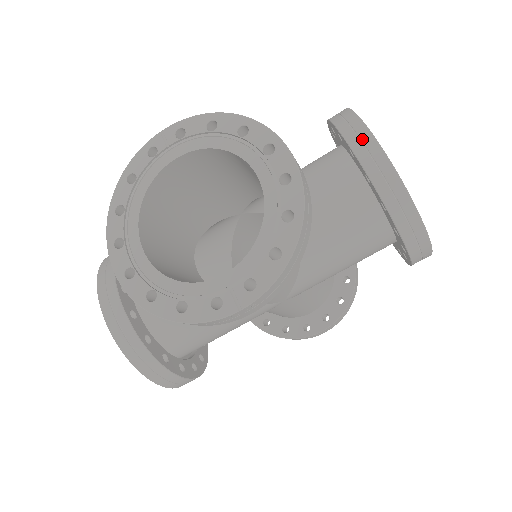
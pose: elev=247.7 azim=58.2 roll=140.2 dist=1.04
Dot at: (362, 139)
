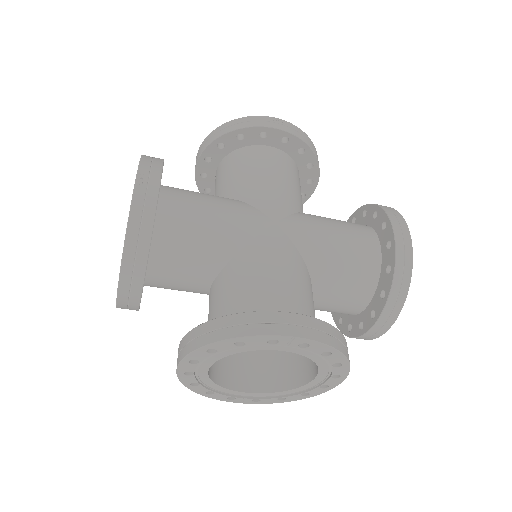
Dot at: (385, 325)
